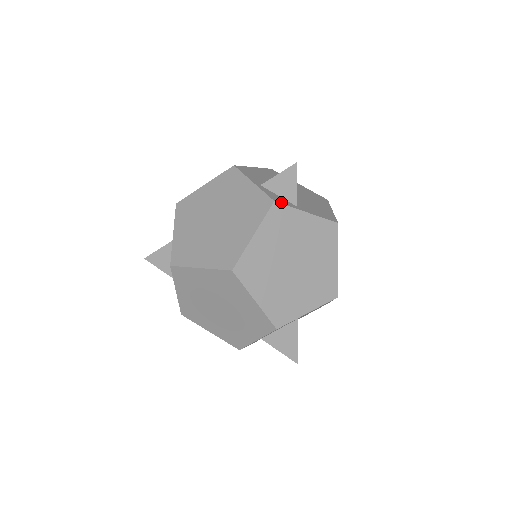
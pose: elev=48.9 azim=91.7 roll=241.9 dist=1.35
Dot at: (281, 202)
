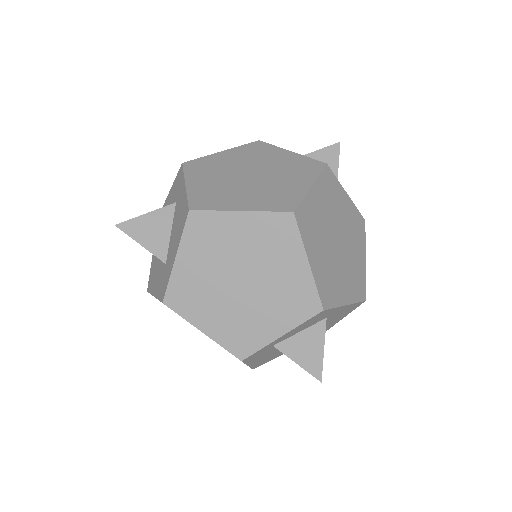
Dot at: (329, 170)
